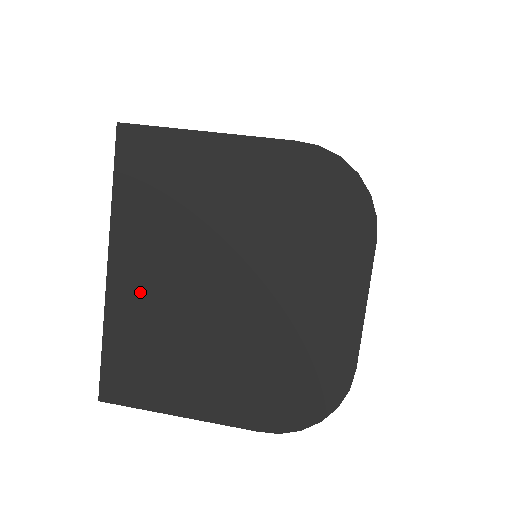
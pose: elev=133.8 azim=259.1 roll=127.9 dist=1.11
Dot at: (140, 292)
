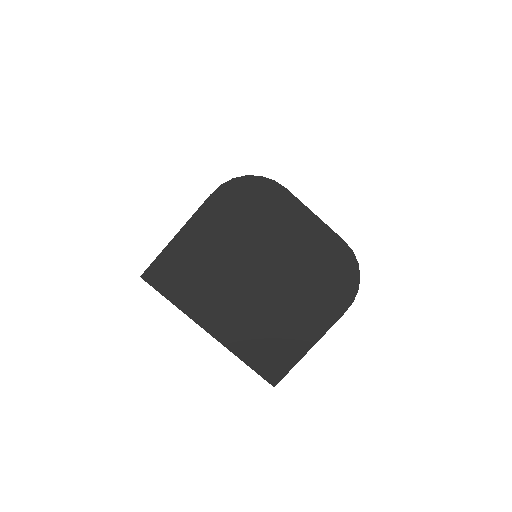
Dot at: (232, 325)
